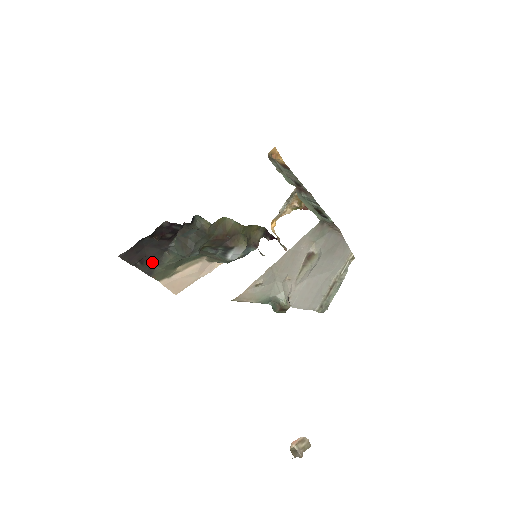
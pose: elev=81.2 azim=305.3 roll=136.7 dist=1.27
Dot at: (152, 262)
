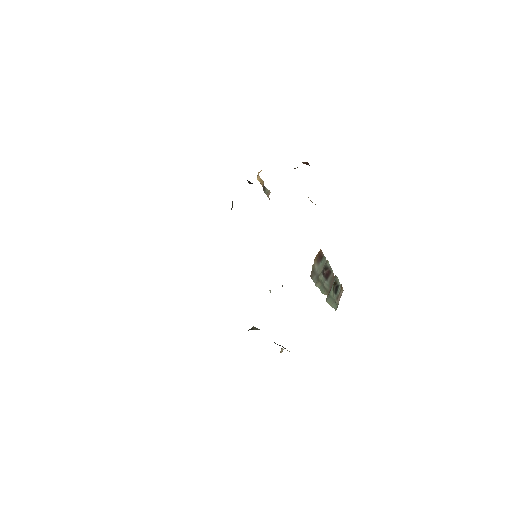
Dot at: occluded
